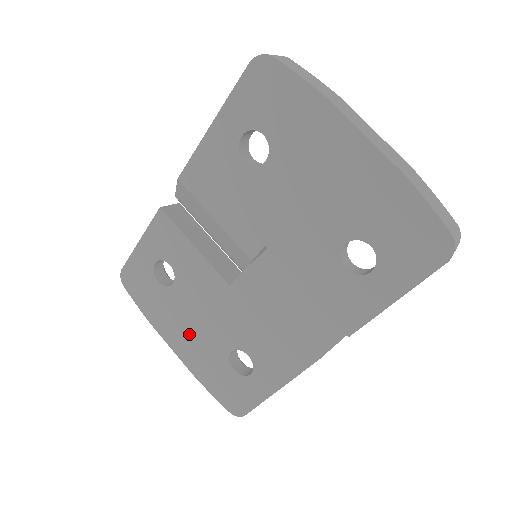
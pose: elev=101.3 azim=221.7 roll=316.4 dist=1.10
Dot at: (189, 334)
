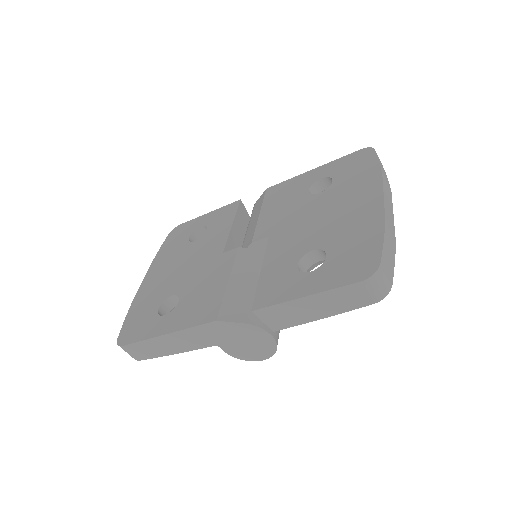
Dot at: (165, 274)
